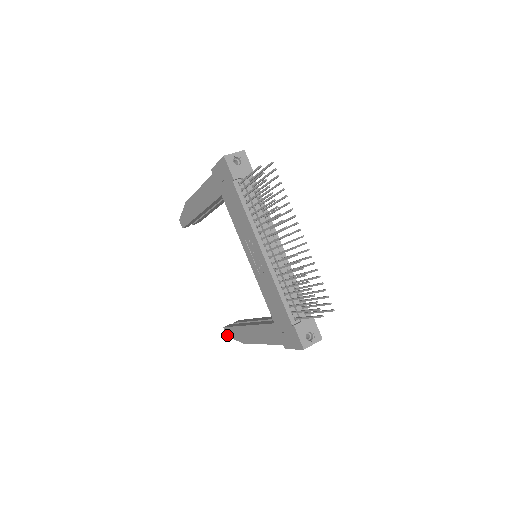
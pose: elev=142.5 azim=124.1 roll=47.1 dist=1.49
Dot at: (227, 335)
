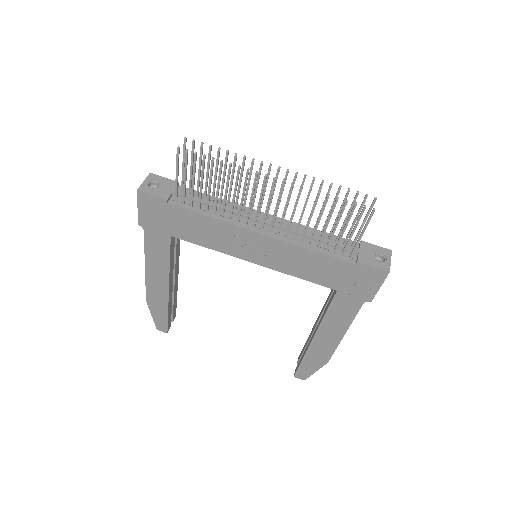
Dot at: (304, 379)
